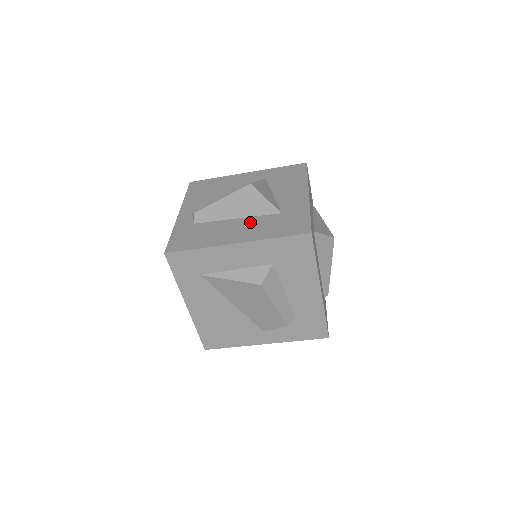
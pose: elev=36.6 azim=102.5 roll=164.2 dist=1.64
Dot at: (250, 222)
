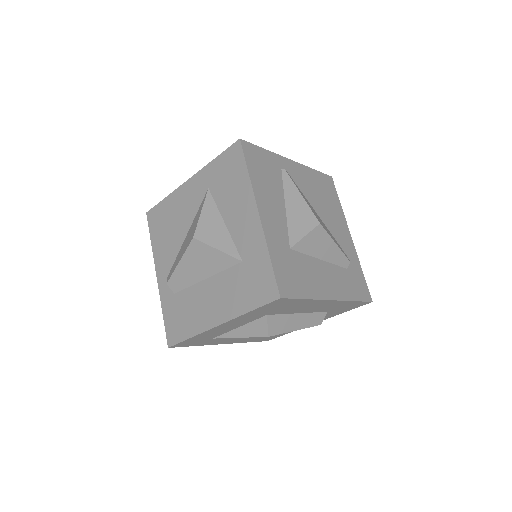
Dot at: (219, 285)
